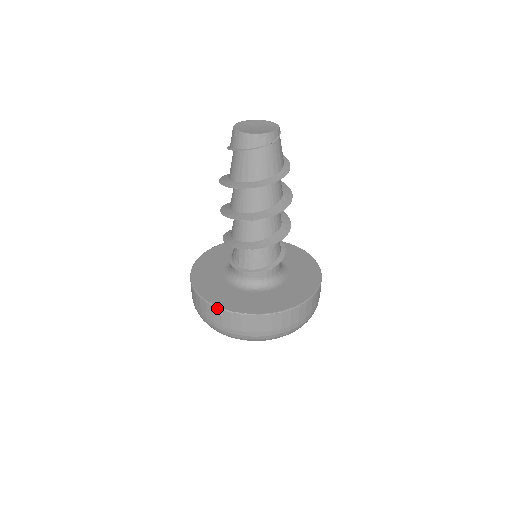
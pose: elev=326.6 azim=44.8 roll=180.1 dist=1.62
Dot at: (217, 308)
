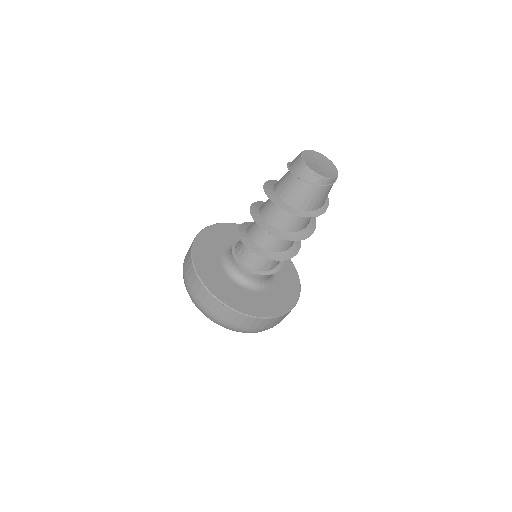
Dot at: (196, 273)
